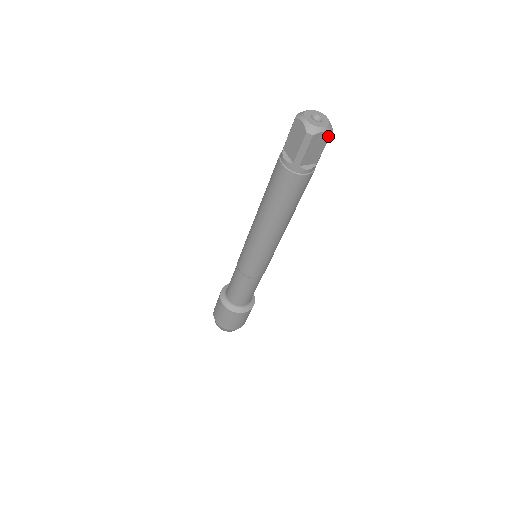
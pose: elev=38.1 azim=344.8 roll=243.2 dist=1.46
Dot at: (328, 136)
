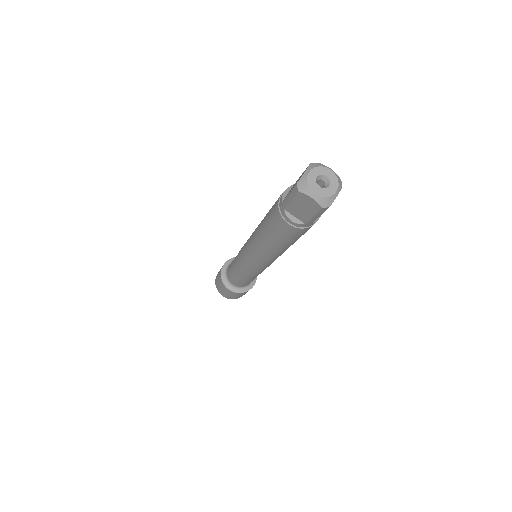
Dot at: (318, 207)
